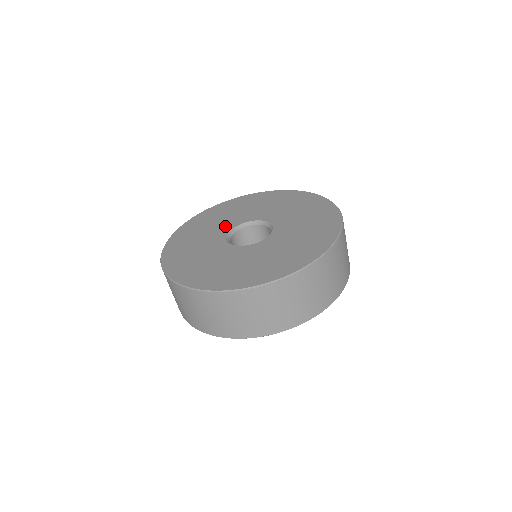
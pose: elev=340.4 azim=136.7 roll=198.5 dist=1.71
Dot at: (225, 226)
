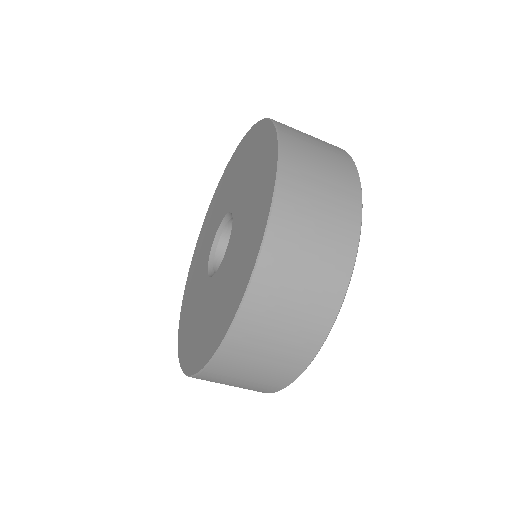
Dot at: (205, 255)
